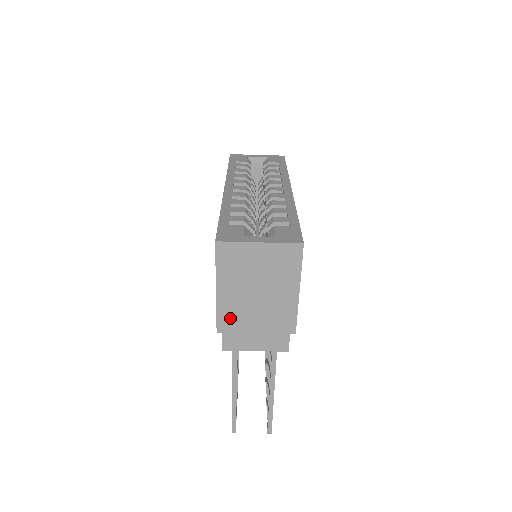
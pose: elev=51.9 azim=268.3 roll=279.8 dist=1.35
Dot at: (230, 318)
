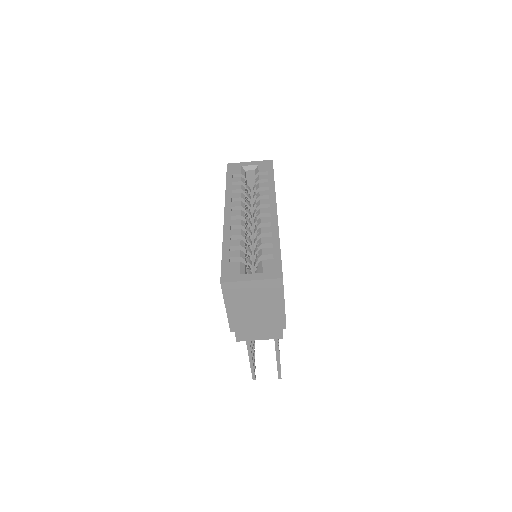
Dot at: (238, 324)
